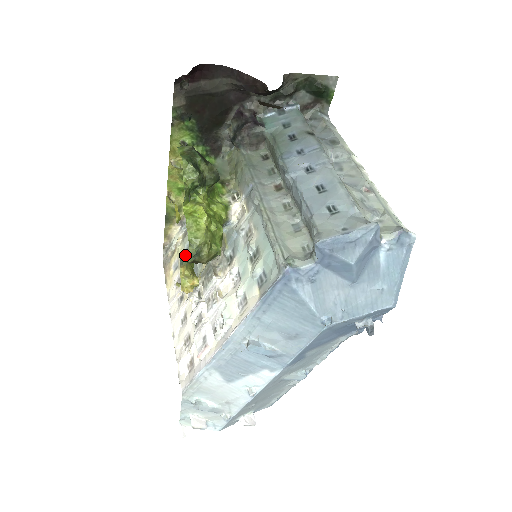
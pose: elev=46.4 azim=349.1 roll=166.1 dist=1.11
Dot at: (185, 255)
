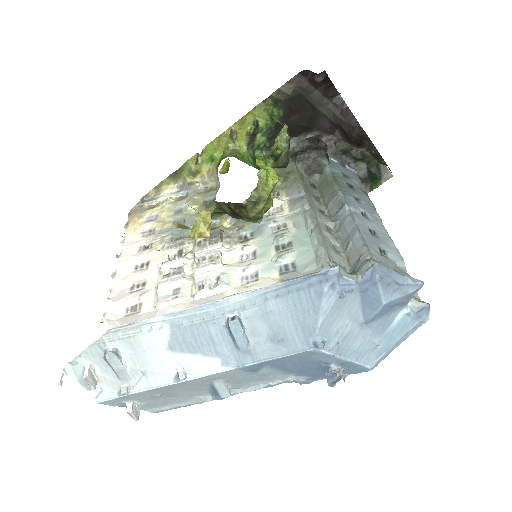
Dot at: (173, 214)
